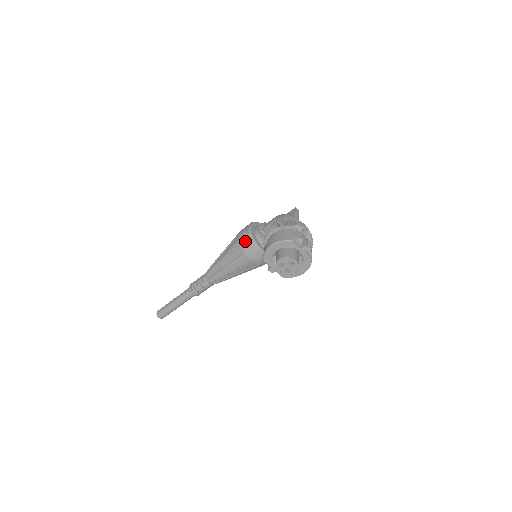
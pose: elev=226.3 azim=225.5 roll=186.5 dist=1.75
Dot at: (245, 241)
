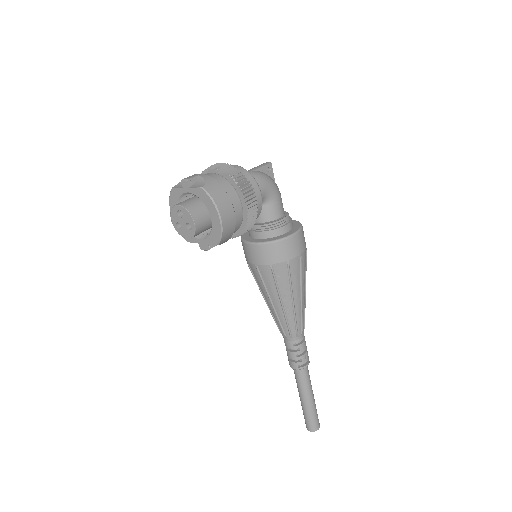
Dot at: occluded
